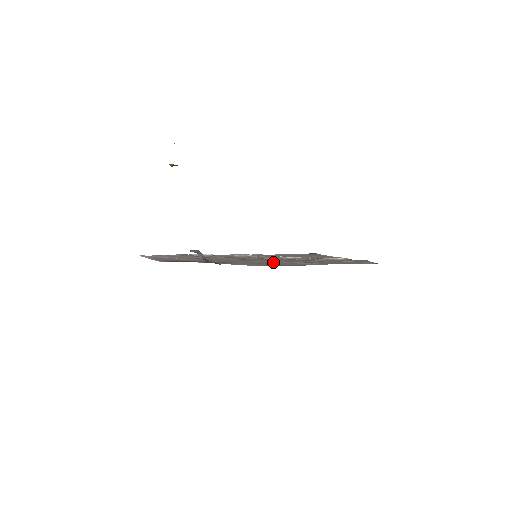
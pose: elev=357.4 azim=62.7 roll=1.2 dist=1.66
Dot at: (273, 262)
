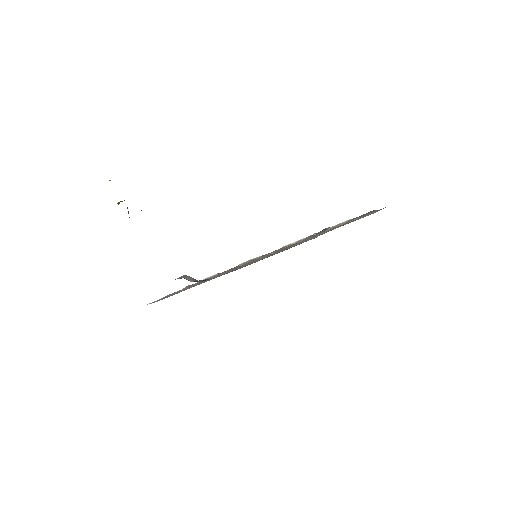
Dot at: (272, 254)
